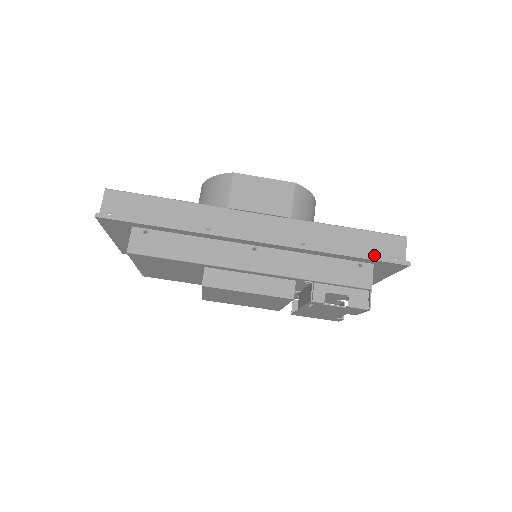
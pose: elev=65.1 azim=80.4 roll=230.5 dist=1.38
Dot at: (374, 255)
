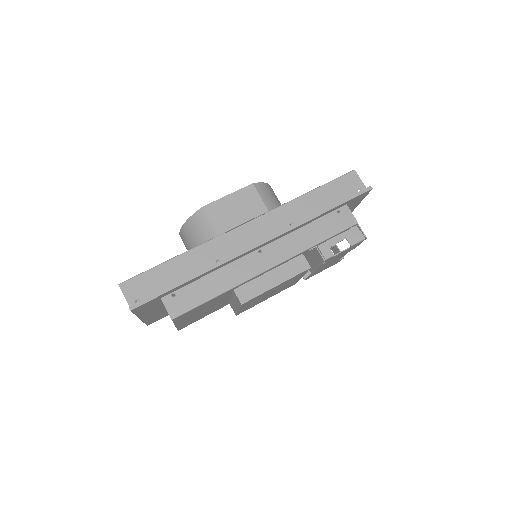
Dot at: (343, 198)
